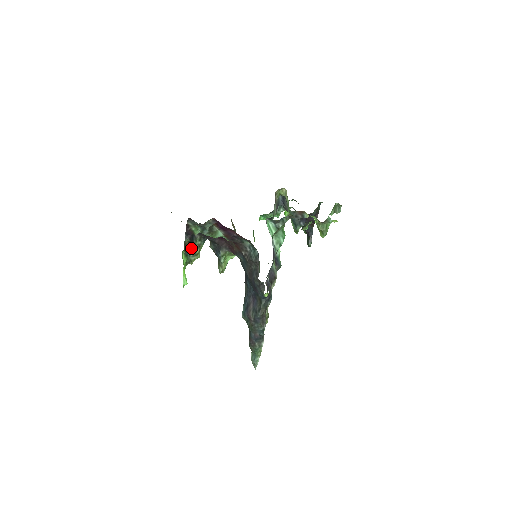
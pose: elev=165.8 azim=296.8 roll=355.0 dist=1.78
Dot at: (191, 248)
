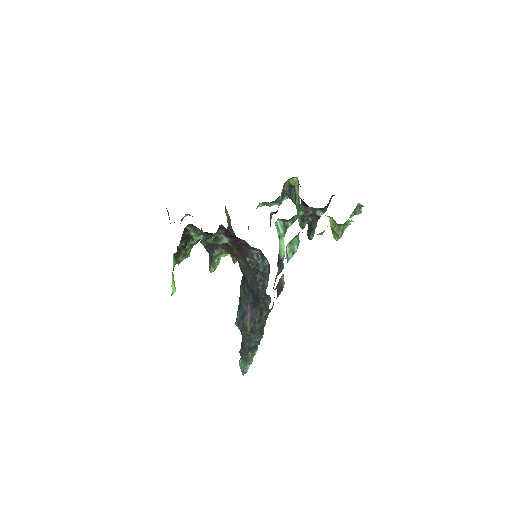
Dot at: occluded
